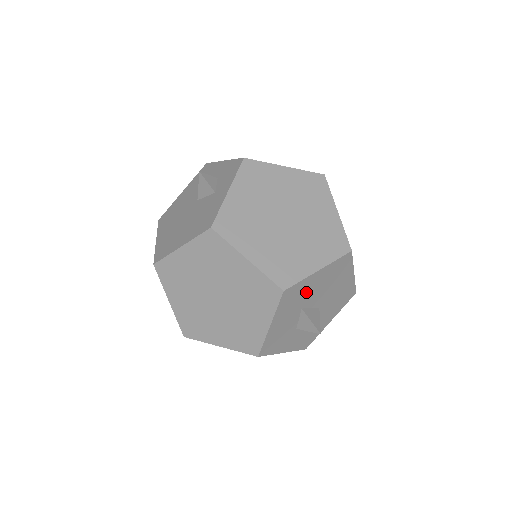
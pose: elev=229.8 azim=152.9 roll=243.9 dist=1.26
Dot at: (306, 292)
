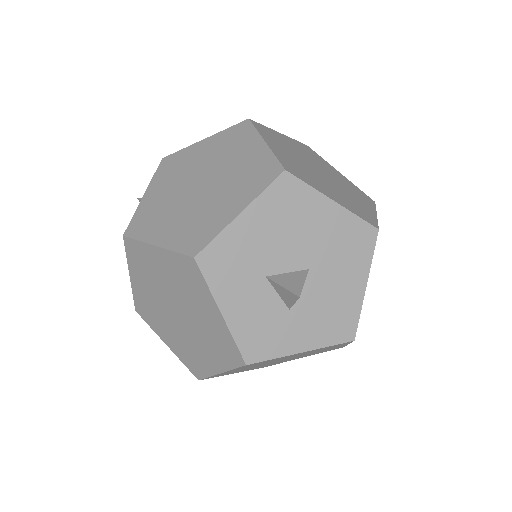
Dot at: (248, 251)
